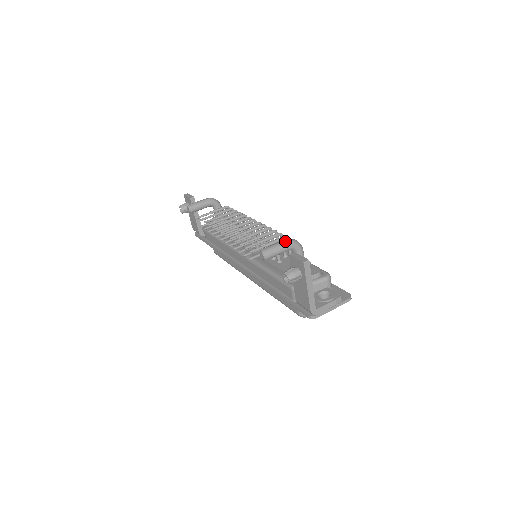
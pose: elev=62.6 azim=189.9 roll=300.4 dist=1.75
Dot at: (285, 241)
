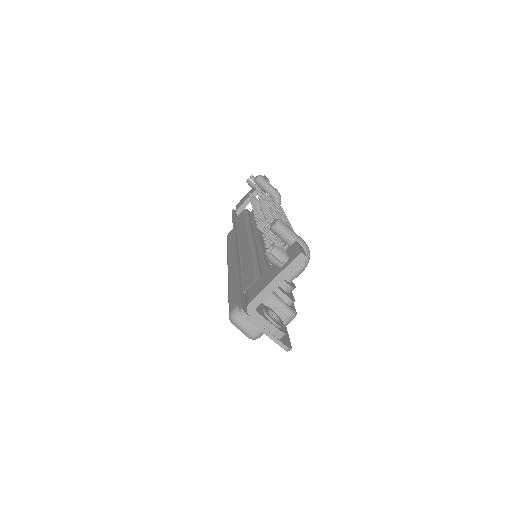
Dot at: (303, 240)
